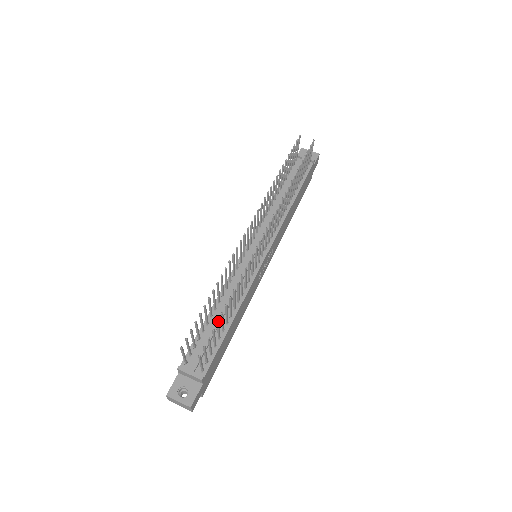
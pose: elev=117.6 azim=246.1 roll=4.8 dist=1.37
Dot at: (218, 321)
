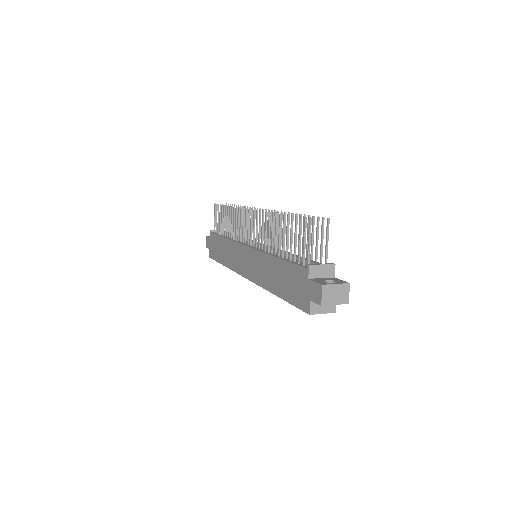
Dot at: (309, 216)
